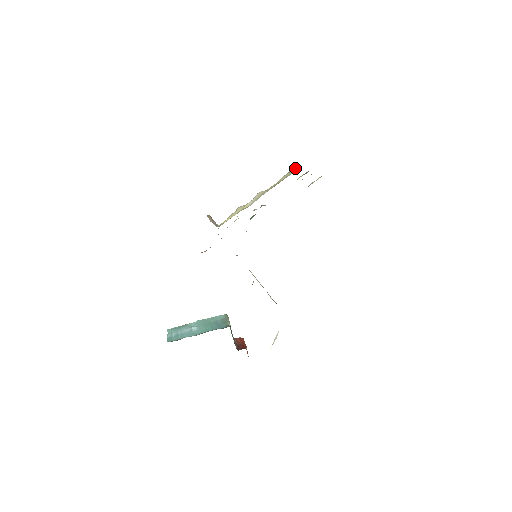
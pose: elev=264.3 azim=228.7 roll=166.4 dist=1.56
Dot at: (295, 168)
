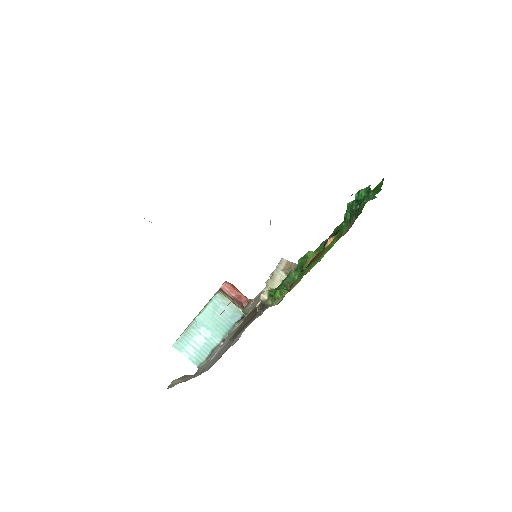
Dot at: occluded
